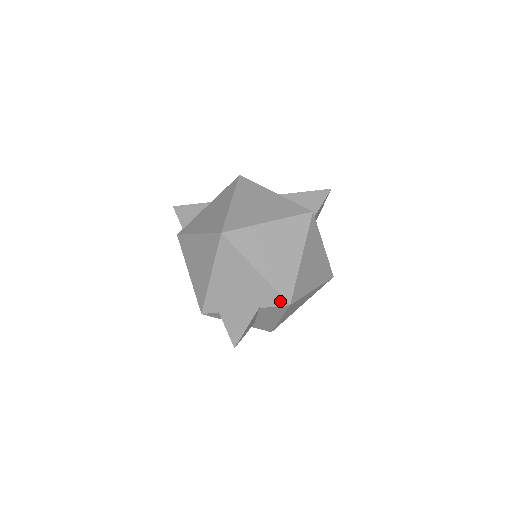
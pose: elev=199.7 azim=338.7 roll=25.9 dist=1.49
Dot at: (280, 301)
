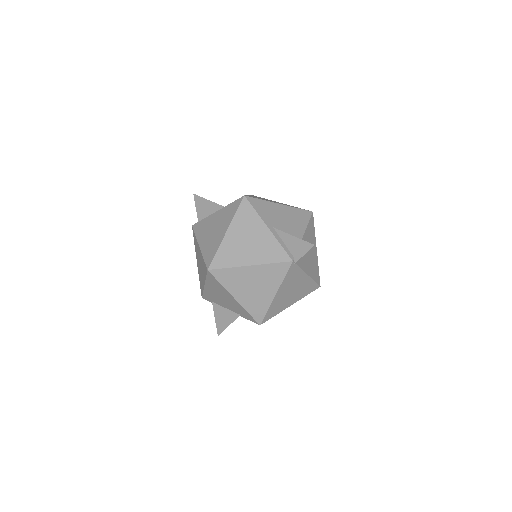
Dot at: (253, 320)
